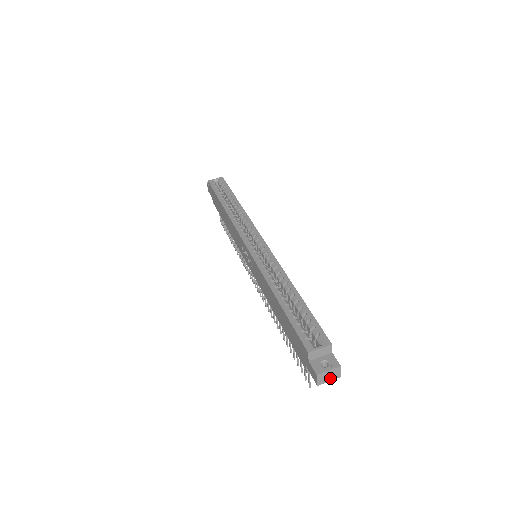
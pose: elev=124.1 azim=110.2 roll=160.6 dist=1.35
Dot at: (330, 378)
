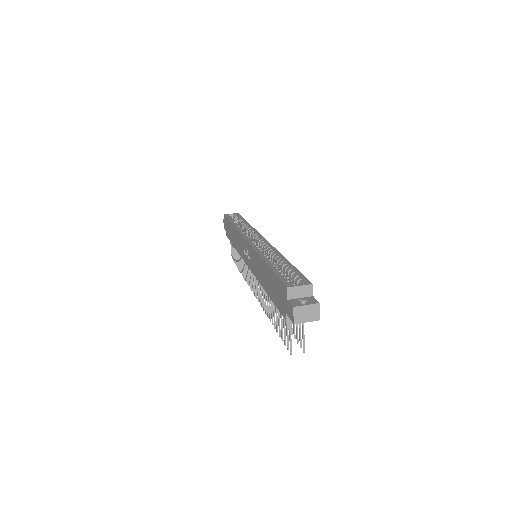
Dot at: (308, 318)
